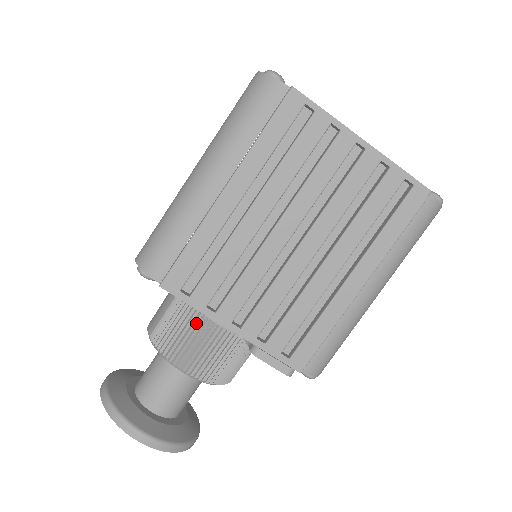
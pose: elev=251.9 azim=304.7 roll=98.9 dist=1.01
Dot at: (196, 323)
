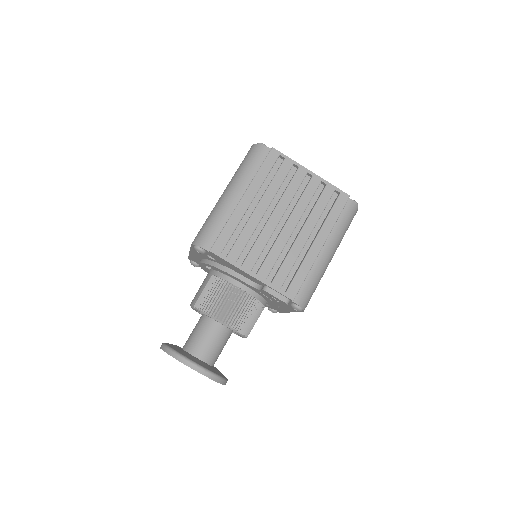
Dot at: (225, 289)
